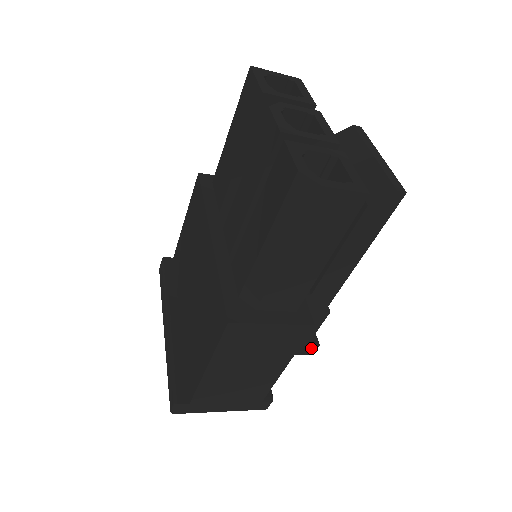
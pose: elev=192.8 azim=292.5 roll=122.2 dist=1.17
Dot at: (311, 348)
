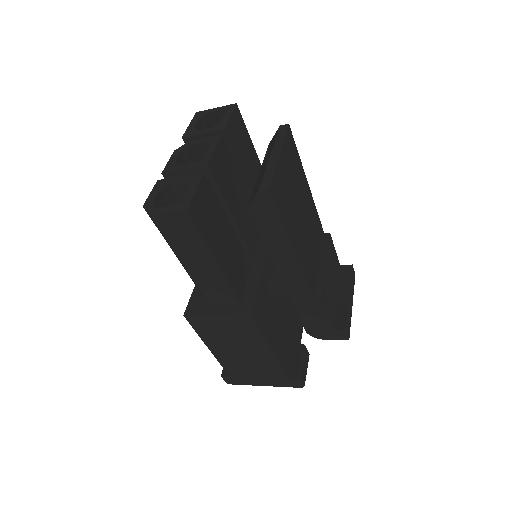
Dot at: (340, 333)
